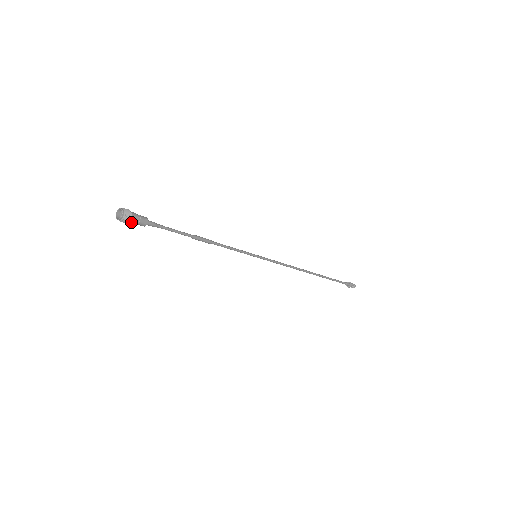
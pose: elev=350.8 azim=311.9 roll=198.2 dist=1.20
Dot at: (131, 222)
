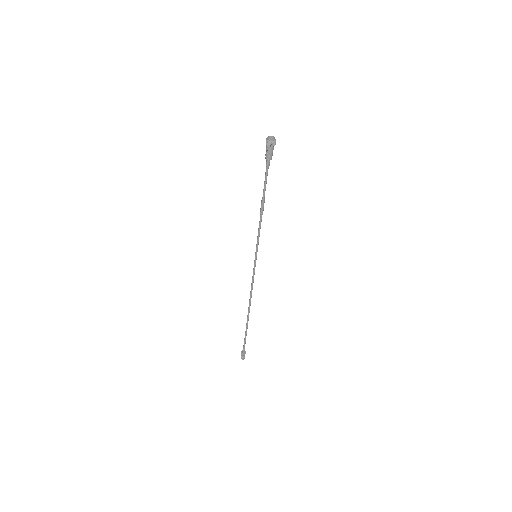
Dot at: (272, 149)
